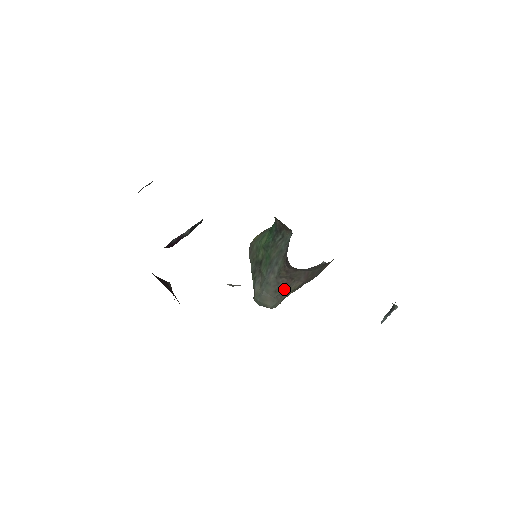
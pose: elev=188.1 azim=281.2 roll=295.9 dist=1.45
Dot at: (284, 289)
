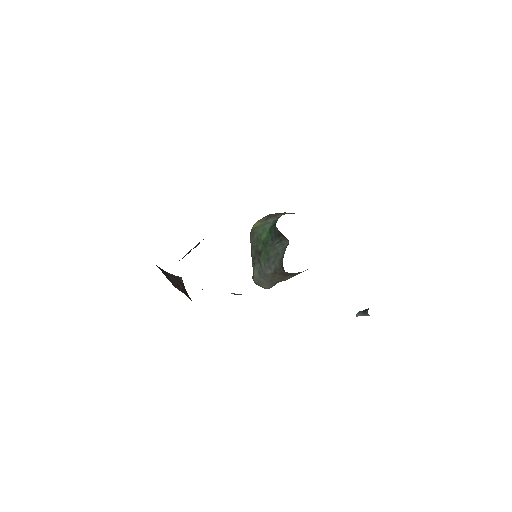
Dot at: (279, 280)
